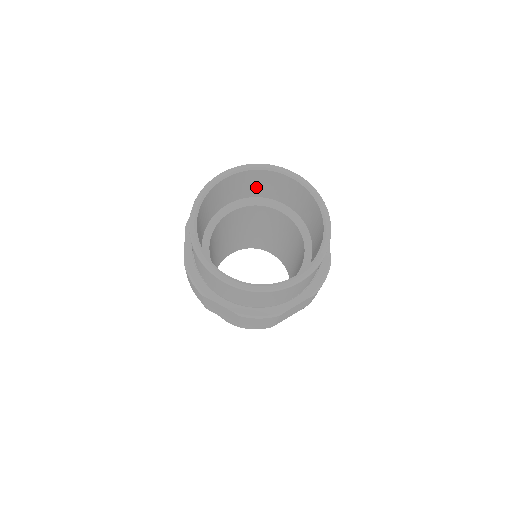
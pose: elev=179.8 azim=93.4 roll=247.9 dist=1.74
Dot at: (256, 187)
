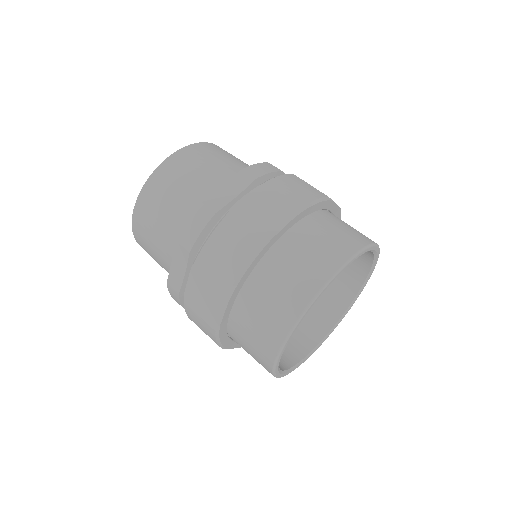
Dot at: occluded
